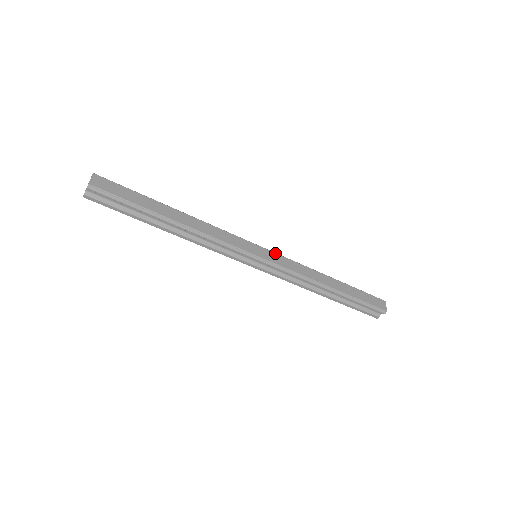
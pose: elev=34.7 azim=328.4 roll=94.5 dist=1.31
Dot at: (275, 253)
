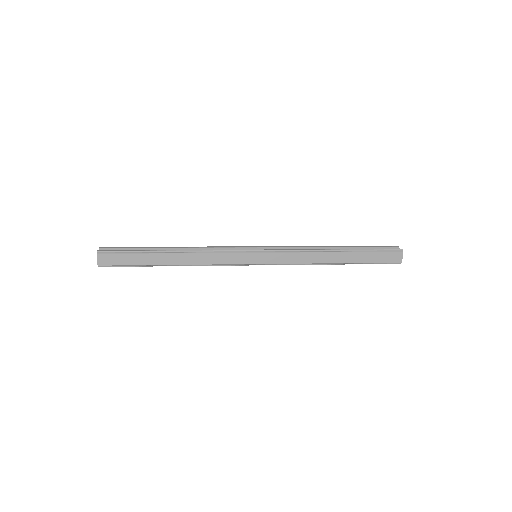
Dot at: (272, 253)
